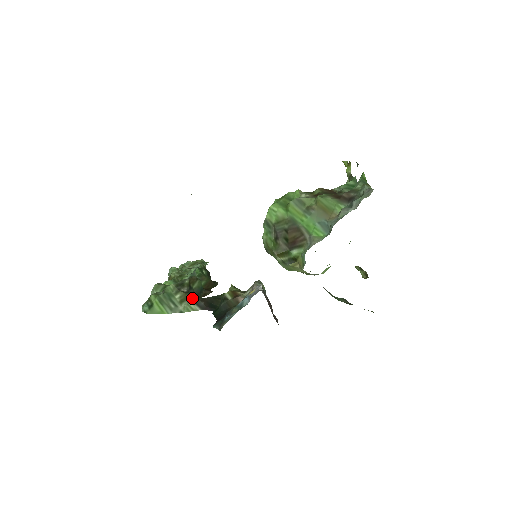
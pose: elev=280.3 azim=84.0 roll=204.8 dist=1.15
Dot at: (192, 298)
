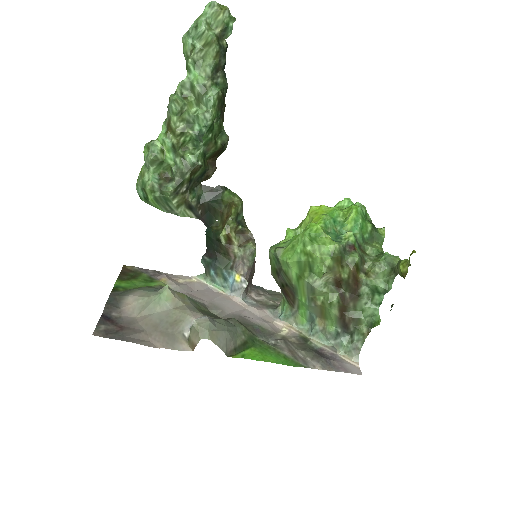
Dot at: (190, 206)
